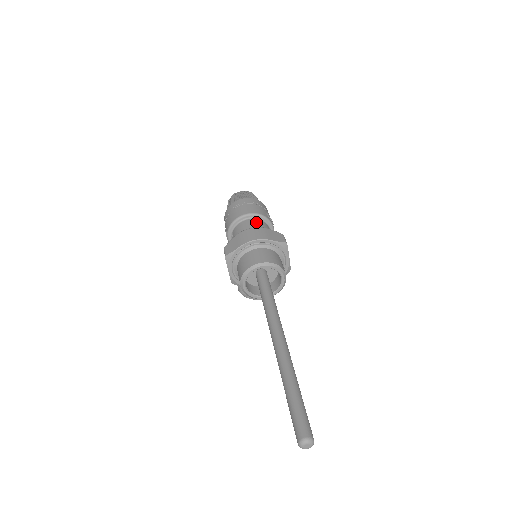
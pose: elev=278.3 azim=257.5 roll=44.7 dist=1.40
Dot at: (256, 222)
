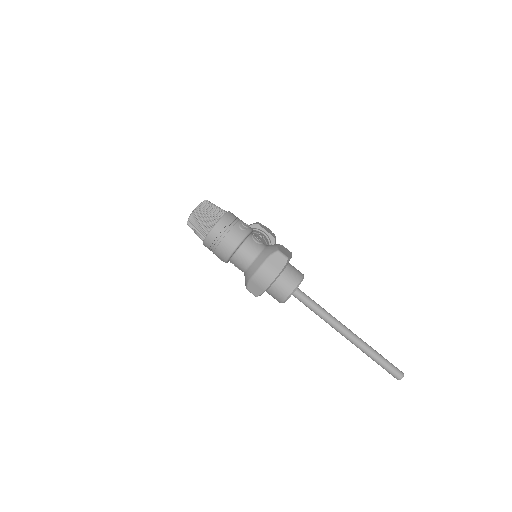
Dot at: (246, 250)
